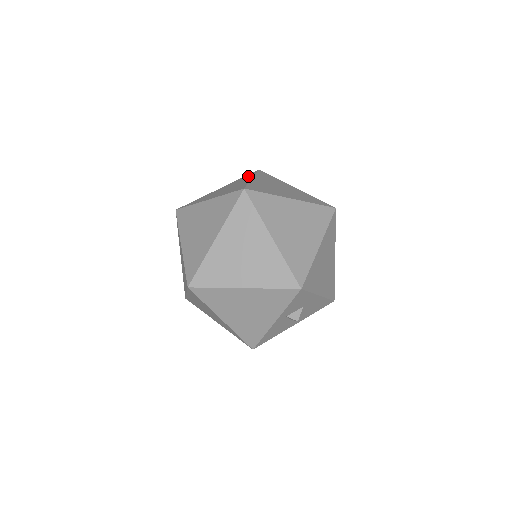
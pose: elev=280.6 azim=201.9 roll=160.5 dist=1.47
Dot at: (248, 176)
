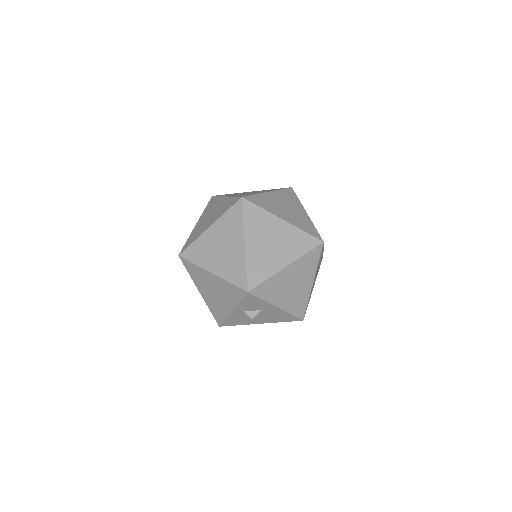
Dot at: (275, 189)
